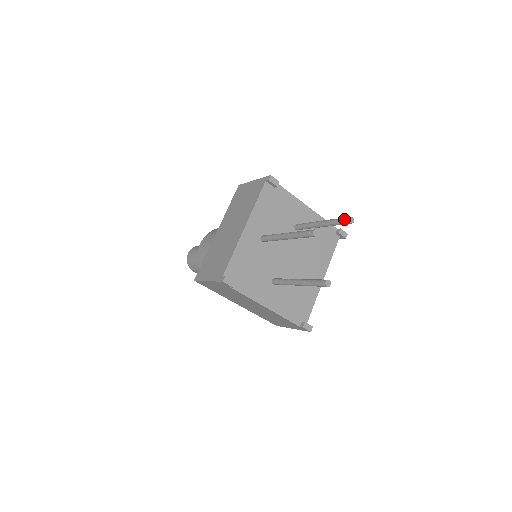
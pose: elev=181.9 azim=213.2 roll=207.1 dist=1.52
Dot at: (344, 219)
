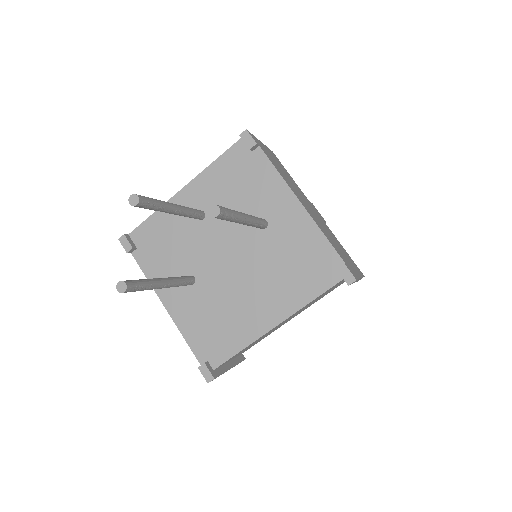
Dot at: occluded
